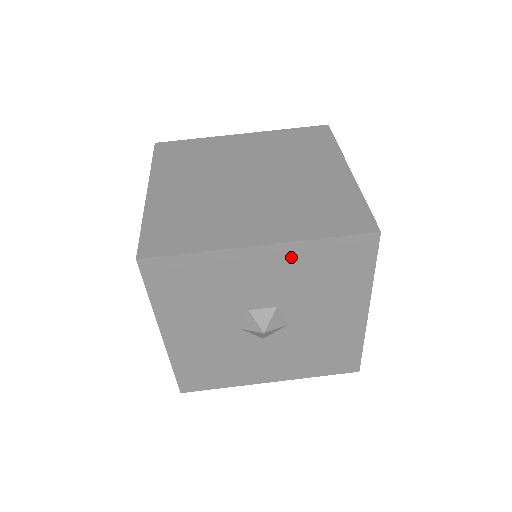
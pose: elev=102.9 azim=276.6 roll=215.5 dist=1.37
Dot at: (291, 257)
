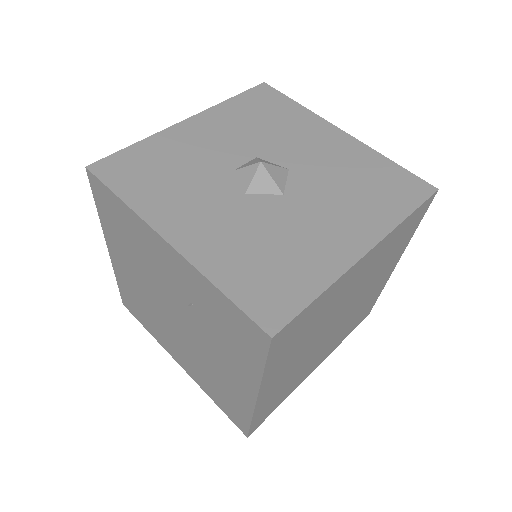
Dot at: (220, 118)
